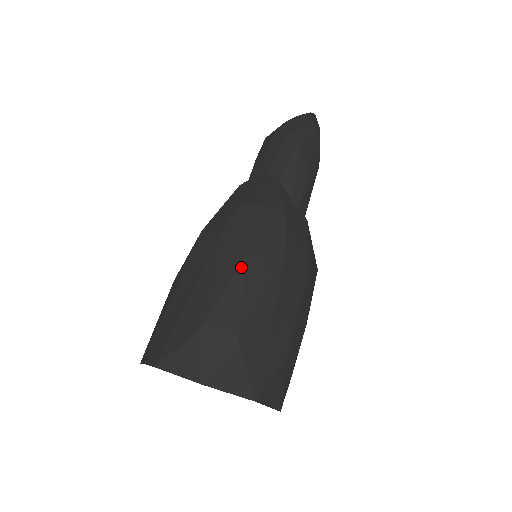
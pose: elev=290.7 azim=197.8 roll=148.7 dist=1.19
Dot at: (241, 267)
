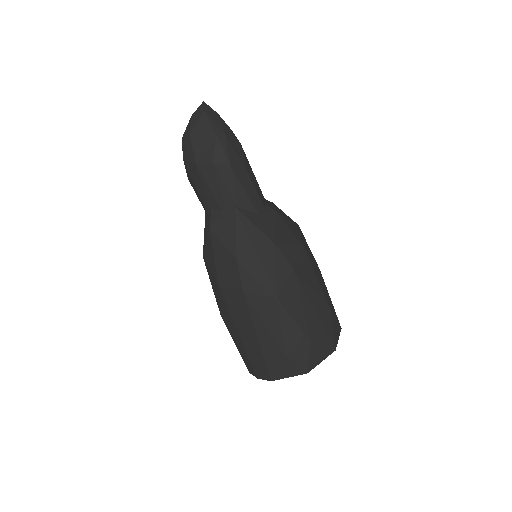
Dot at: (280, 308)
